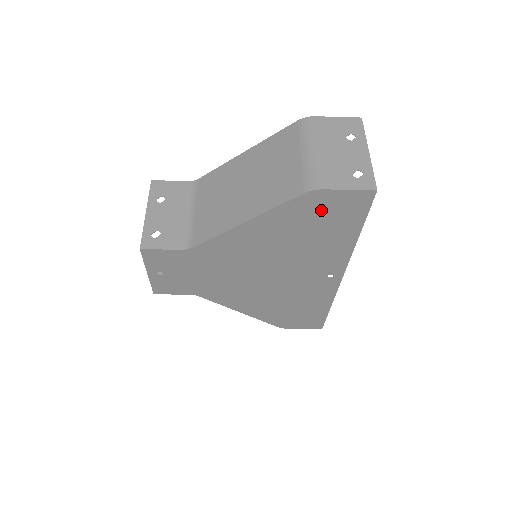
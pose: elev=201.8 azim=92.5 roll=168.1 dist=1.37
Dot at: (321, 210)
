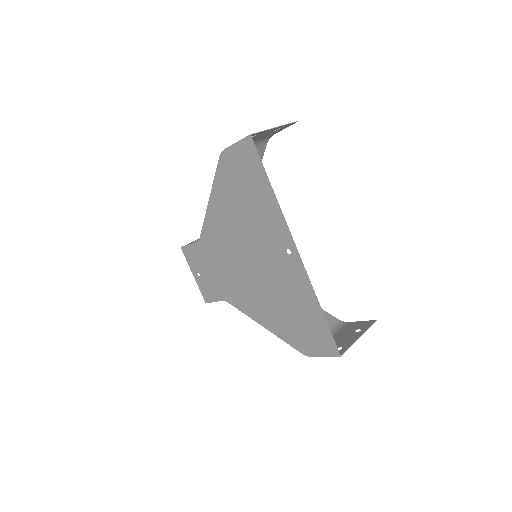
Dot at: (236, 170)
